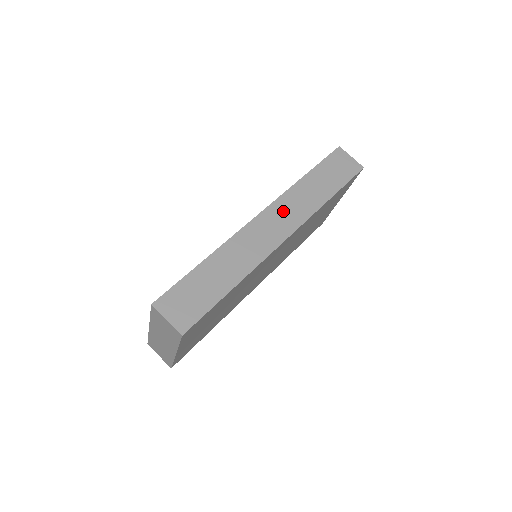
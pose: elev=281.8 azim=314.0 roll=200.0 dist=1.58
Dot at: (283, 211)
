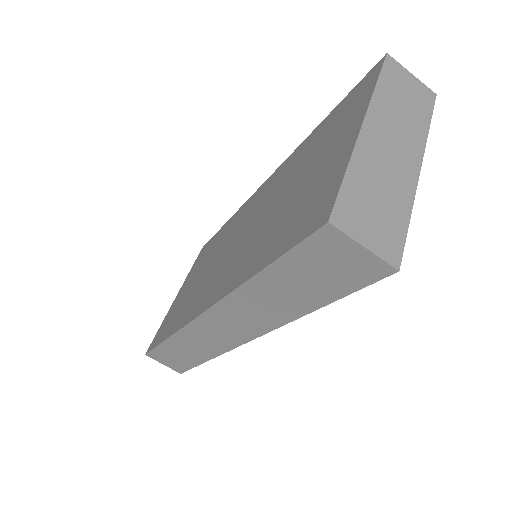
Dot at: (232, 317)
